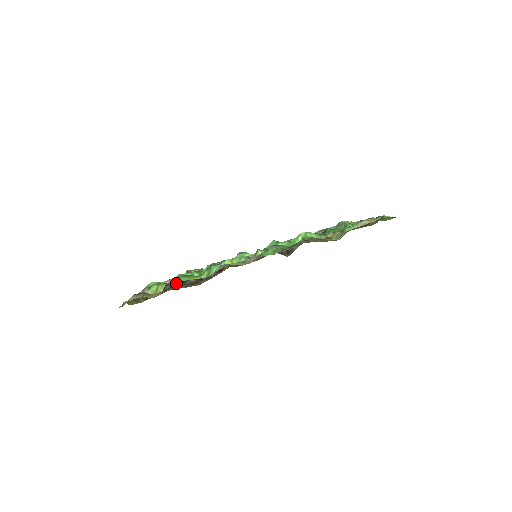
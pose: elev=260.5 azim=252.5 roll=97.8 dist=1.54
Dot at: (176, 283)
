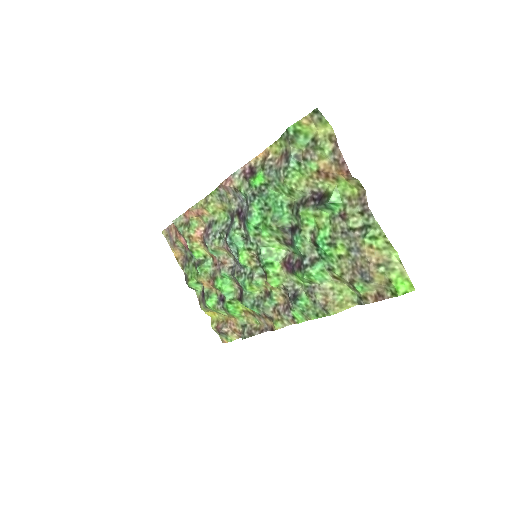
Dot at: (246, 334)
